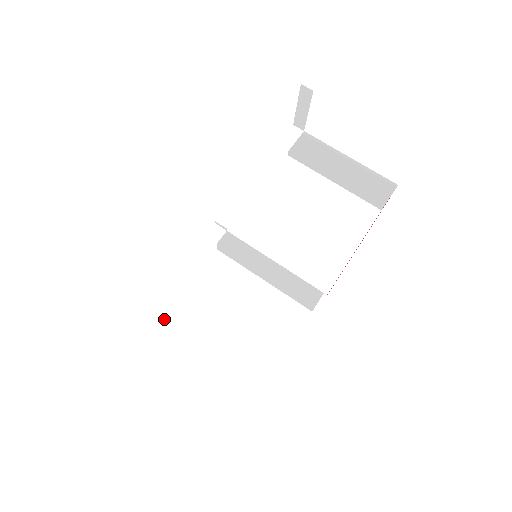
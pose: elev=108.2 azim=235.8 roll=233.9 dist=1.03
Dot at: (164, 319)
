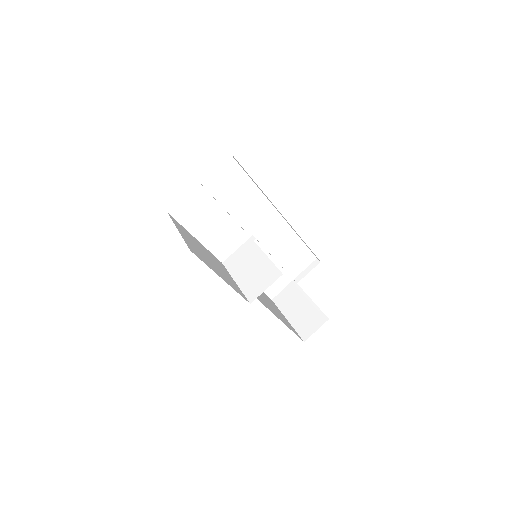
Dot at: (186, 230)
